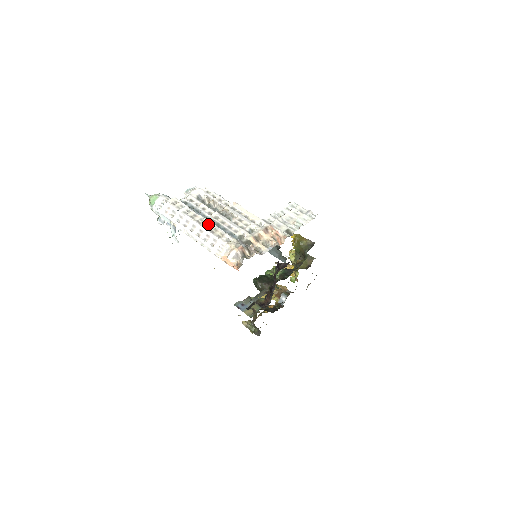
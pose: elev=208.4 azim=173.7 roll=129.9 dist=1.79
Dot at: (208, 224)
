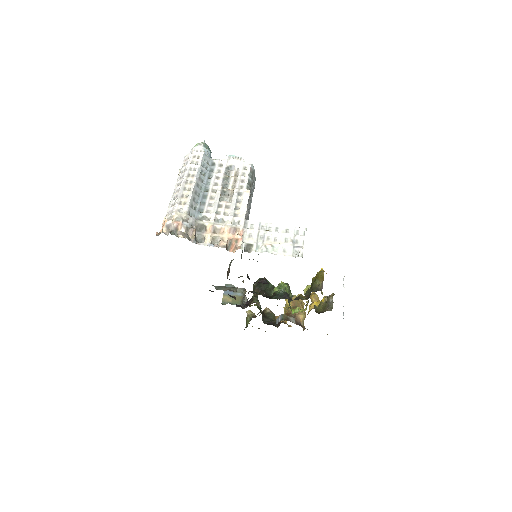
Dot at: (190, 188)
